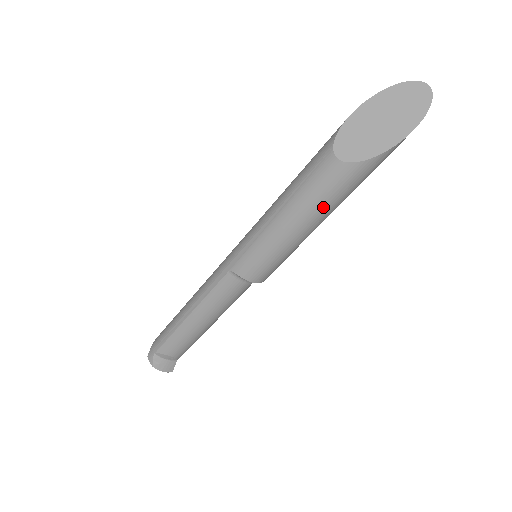
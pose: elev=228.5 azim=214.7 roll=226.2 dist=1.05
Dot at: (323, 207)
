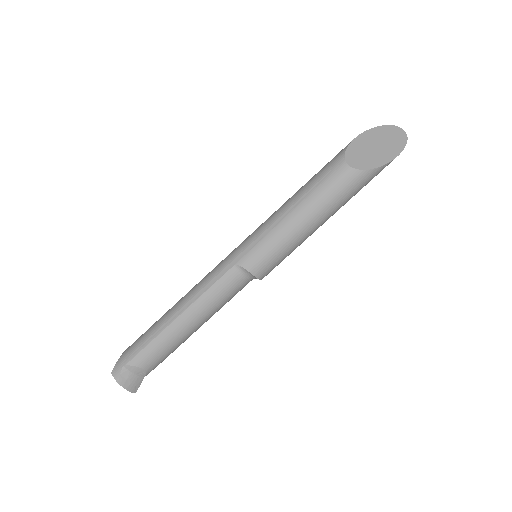
Dot at: (331, 206)
